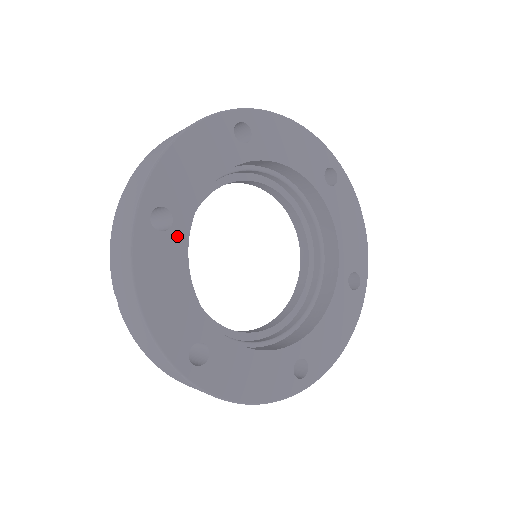
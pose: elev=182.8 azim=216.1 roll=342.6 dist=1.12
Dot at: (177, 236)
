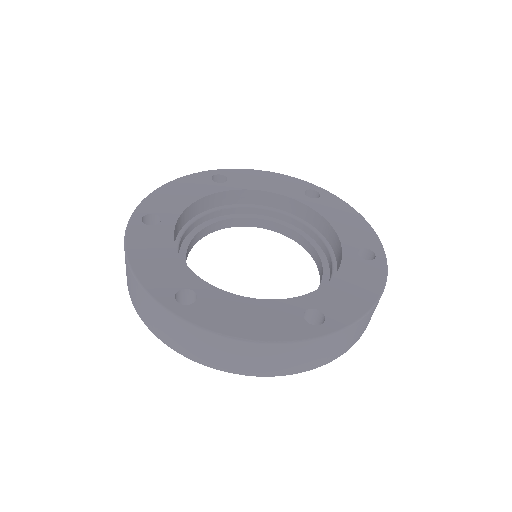
Dot at: (217, 187)
